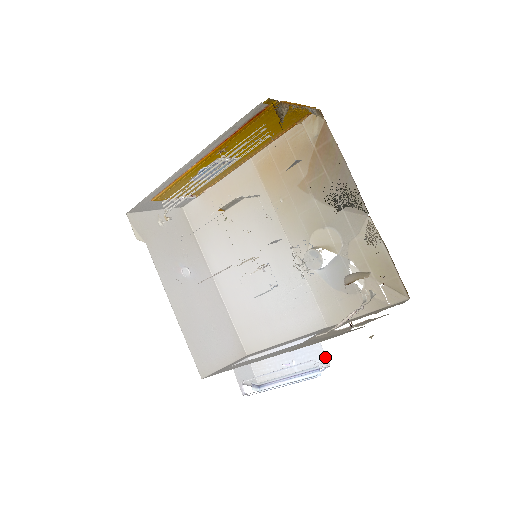
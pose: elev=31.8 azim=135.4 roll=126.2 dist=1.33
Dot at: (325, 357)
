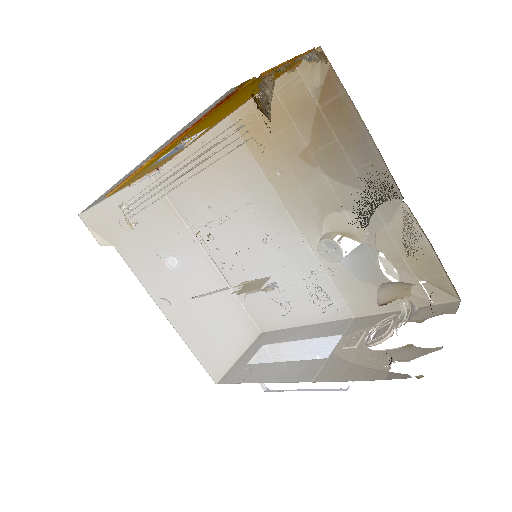
Dot at: occluded
